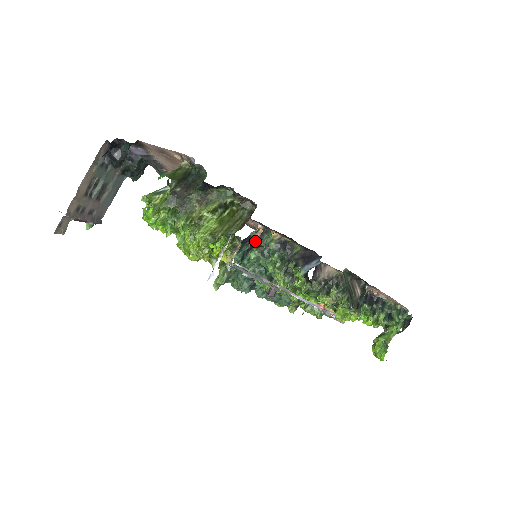
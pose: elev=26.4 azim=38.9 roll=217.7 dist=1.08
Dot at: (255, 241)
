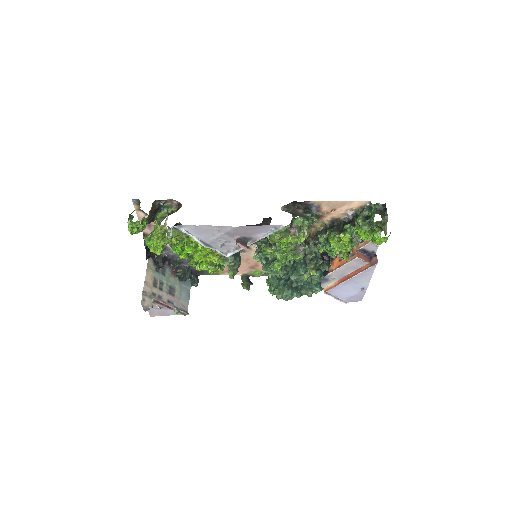
Dot at: occluded
